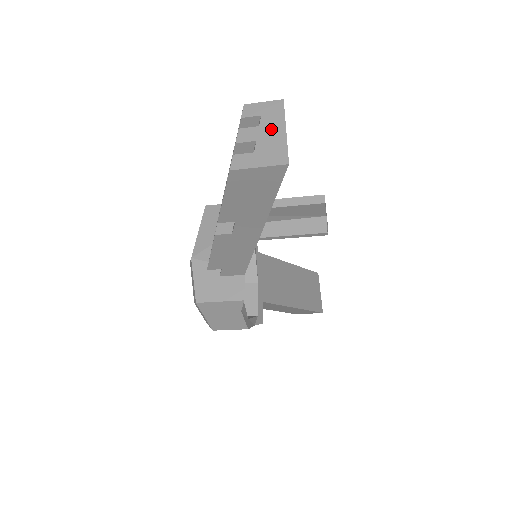
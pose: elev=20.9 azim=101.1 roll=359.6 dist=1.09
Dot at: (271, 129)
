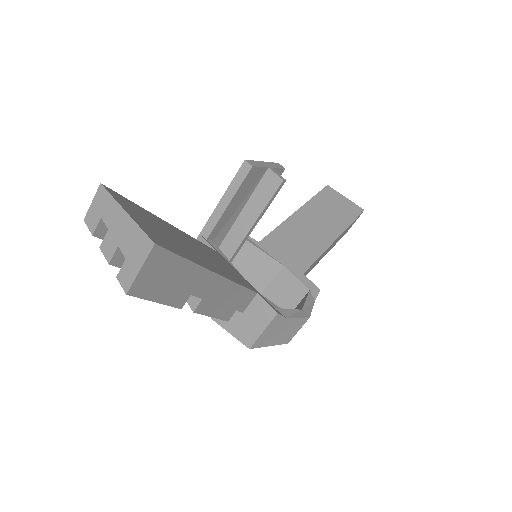
Dot at: (117, 223)
